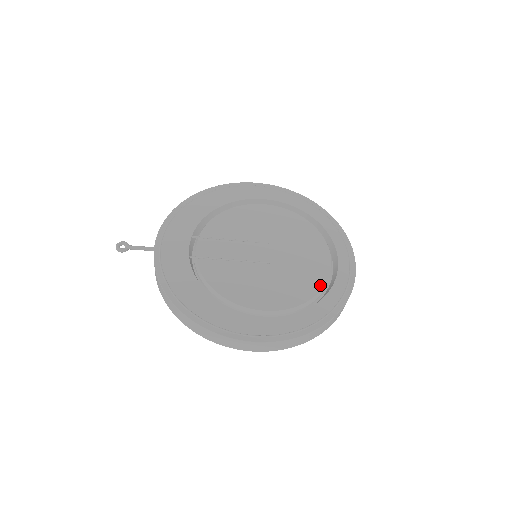
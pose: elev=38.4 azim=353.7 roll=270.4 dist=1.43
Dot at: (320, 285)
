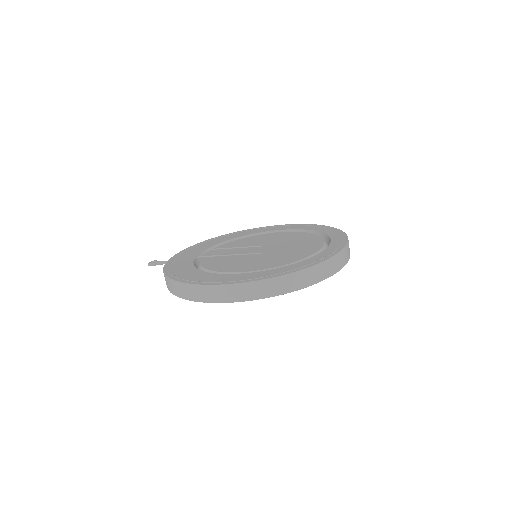
Dot at: (302, 257)
